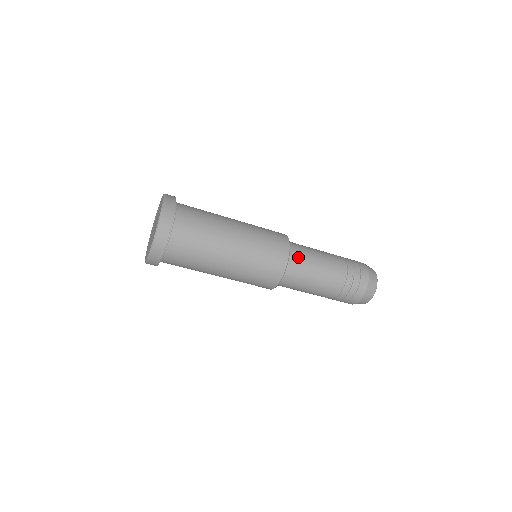
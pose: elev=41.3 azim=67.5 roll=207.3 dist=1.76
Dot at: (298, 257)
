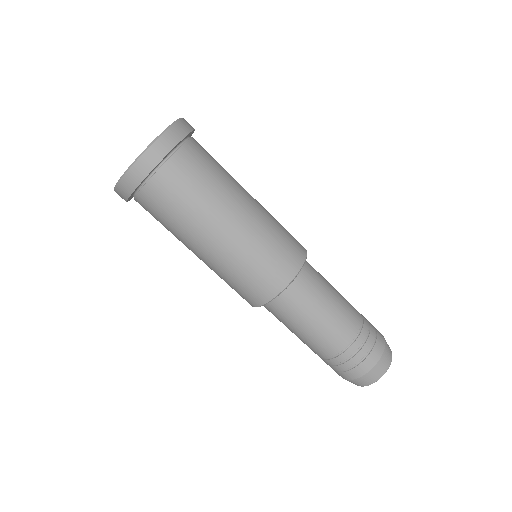
Dot at: (303, 289)
